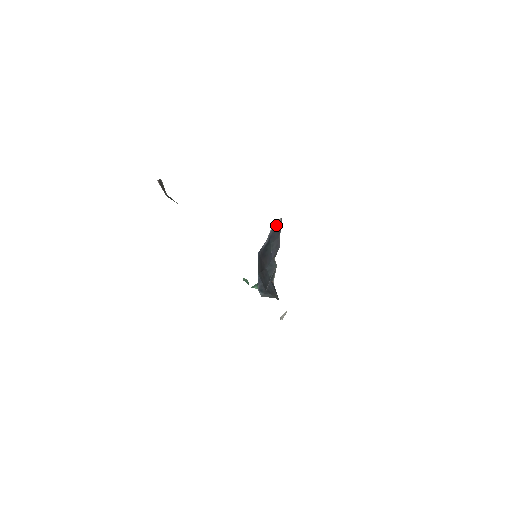
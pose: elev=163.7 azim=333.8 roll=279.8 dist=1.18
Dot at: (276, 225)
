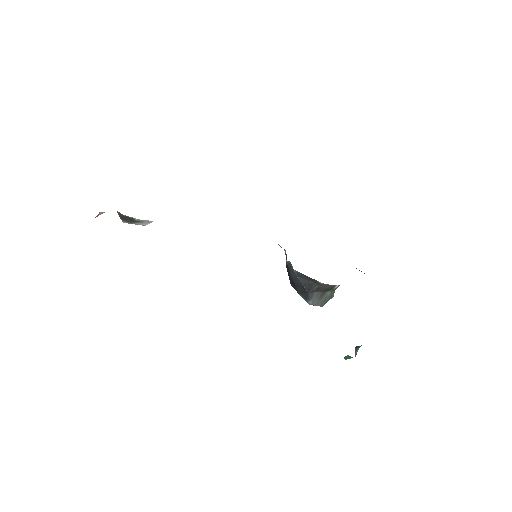
Dot at: occluded
